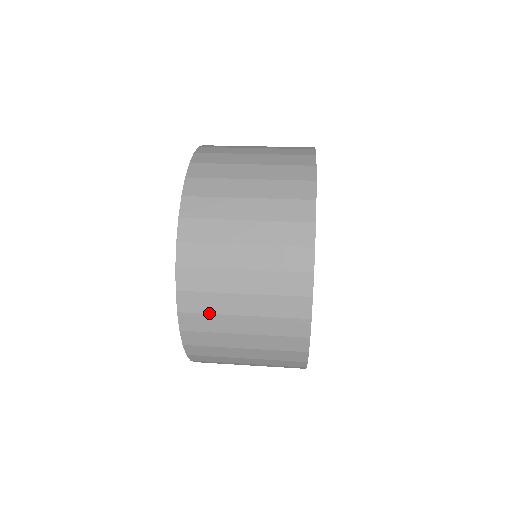
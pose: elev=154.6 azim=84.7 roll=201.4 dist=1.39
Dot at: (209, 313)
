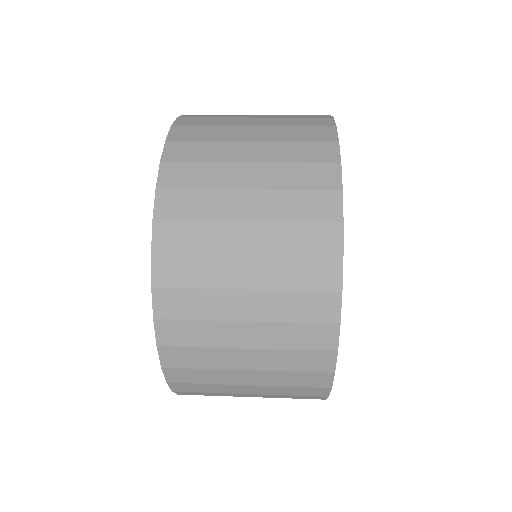
Dot at: (203, 368)
